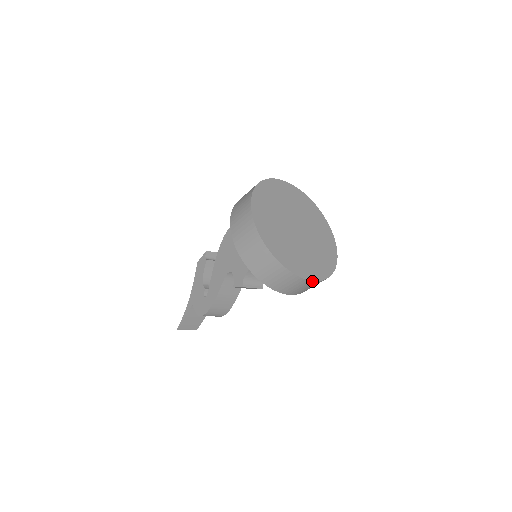
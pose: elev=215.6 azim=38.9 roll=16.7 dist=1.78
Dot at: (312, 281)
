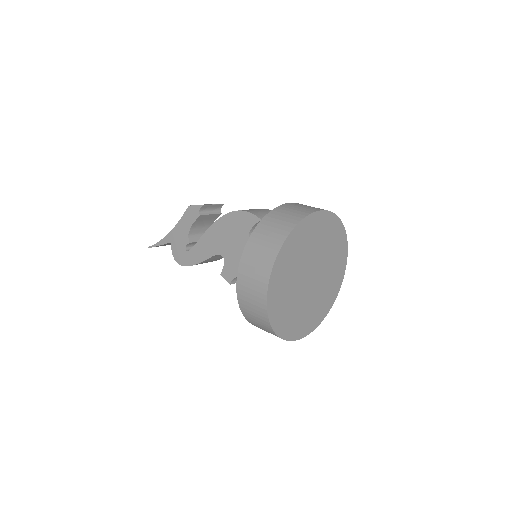
Dot at: (301, 338)
